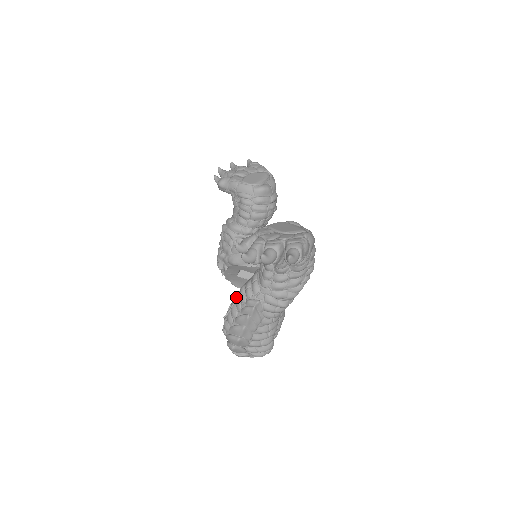
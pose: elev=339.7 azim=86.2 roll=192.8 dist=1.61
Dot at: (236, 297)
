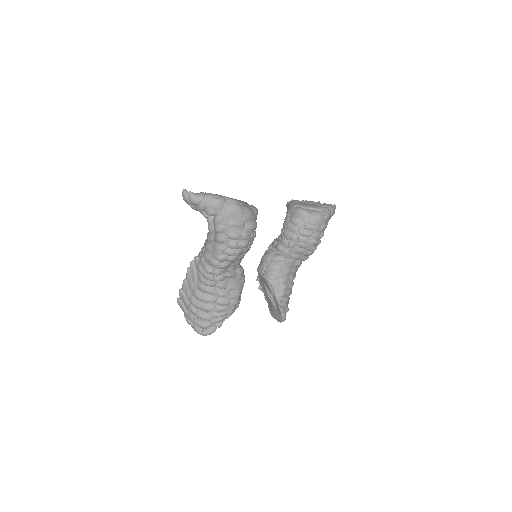
Dot at: occluded
